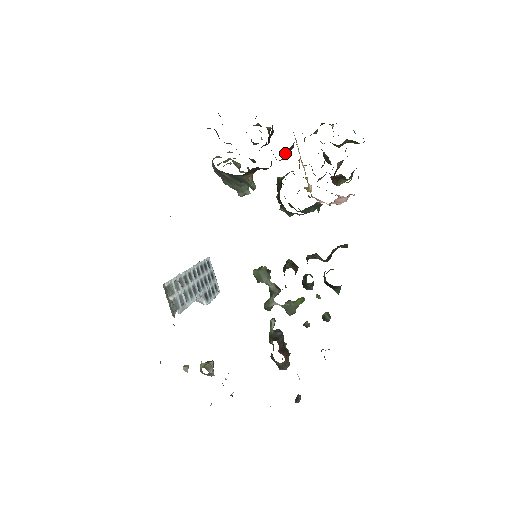
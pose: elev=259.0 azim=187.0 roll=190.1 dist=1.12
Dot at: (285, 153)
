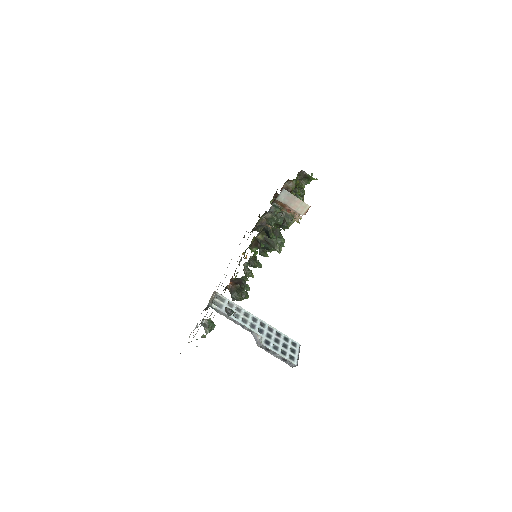
Dot at: occluded
